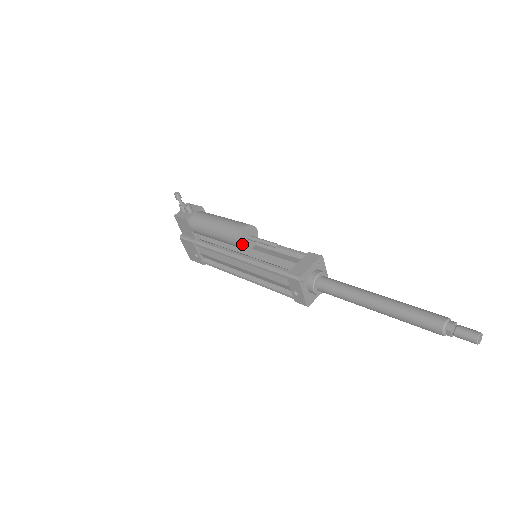
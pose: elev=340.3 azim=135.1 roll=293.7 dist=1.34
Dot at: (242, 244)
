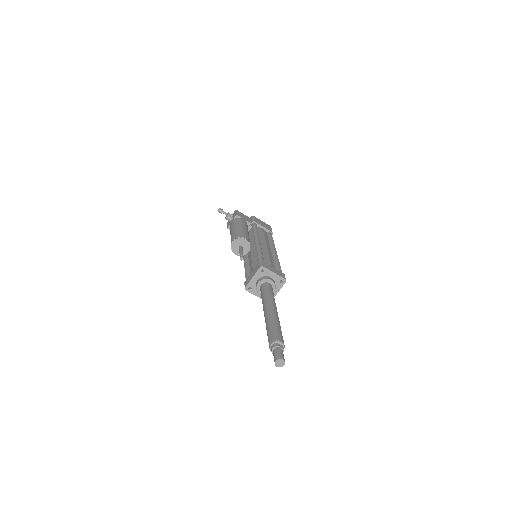
Dot at: (237, 254)
